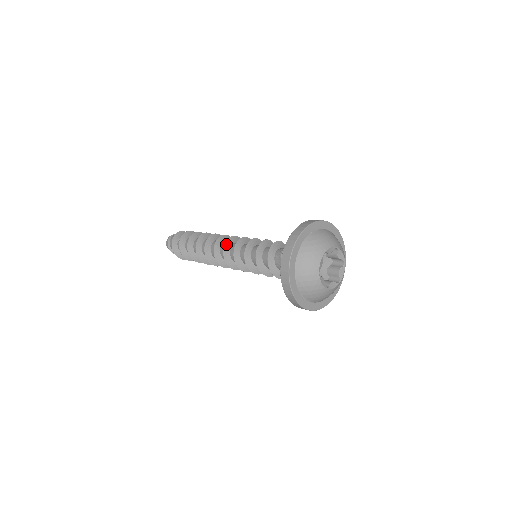
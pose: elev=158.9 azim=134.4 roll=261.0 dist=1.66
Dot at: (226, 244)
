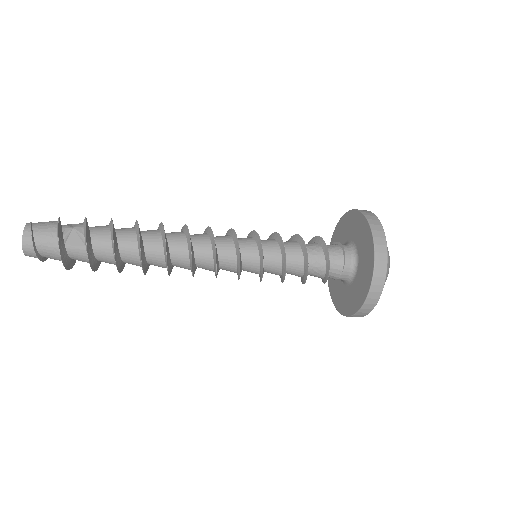
Dot at: (216, 251)
